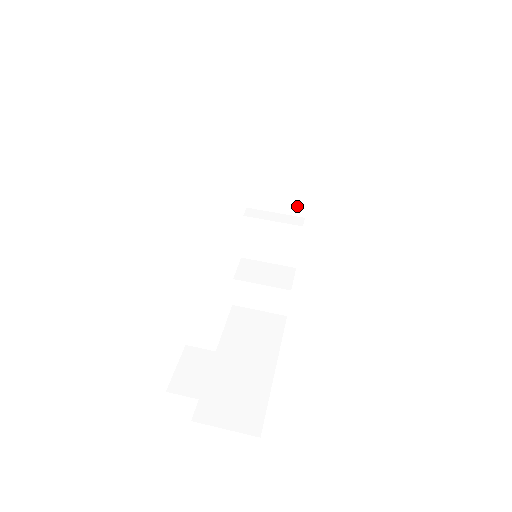
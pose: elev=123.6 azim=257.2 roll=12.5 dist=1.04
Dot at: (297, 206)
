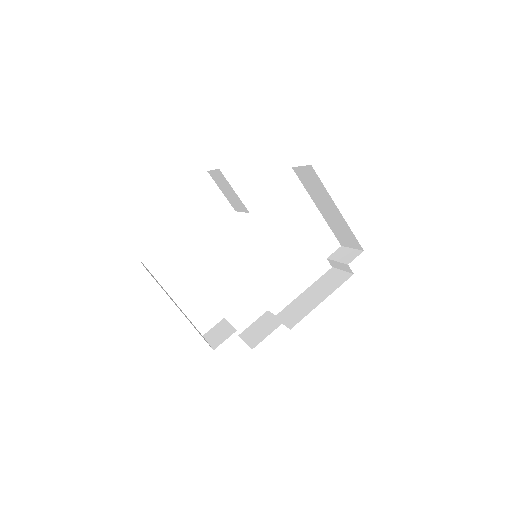
Dot at: (294, 322)
